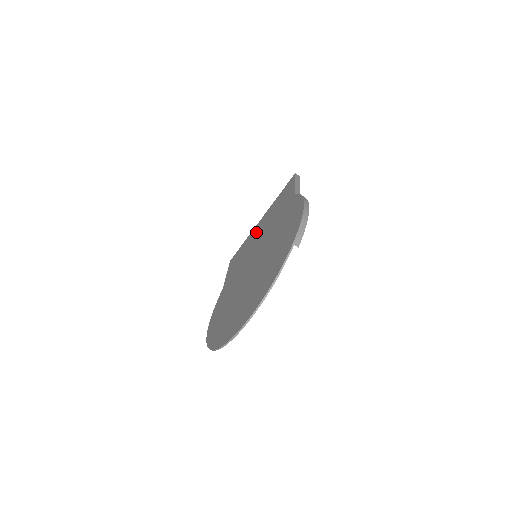
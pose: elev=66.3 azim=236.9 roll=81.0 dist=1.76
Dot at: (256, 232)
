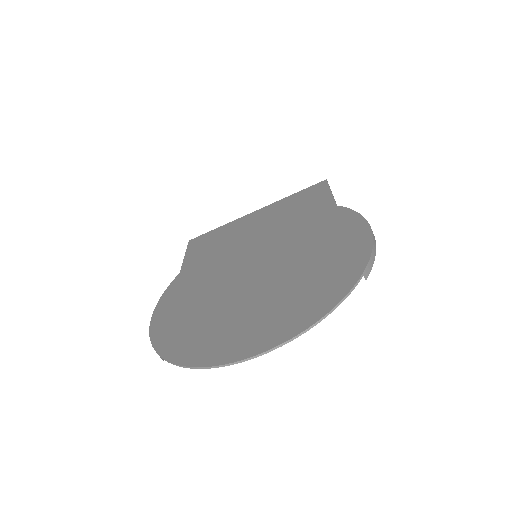
Dot at: (250, 224)
